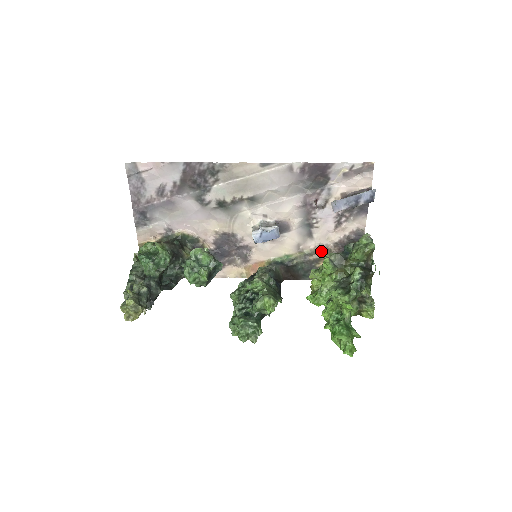
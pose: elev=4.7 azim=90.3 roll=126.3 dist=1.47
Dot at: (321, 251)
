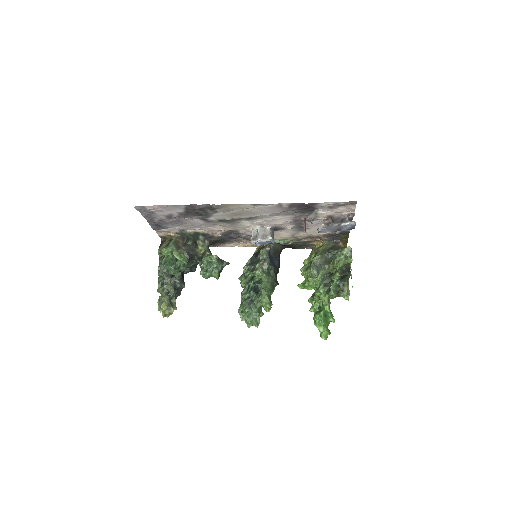
Dot at: (313, 237)
